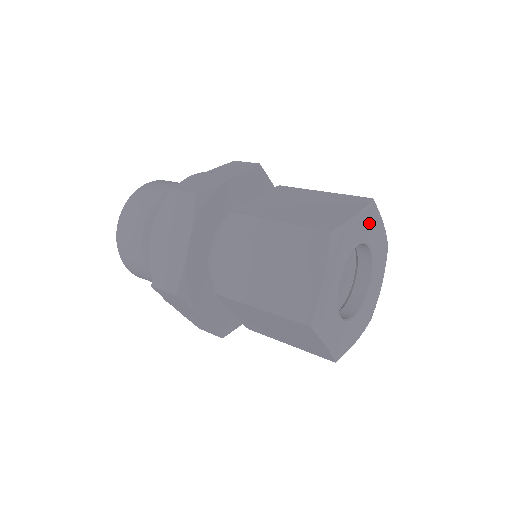
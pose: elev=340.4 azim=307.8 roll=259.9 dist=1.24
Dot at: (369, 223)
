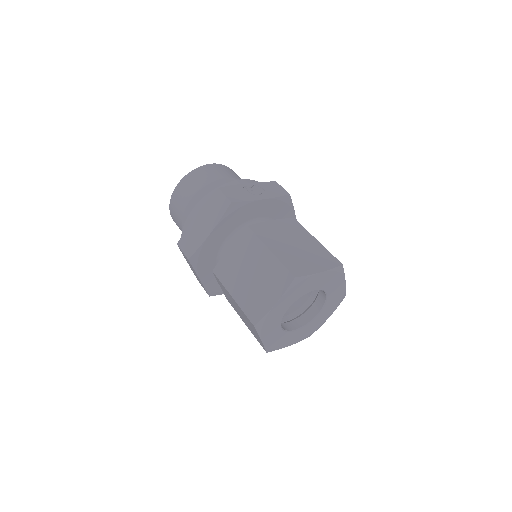
Dot at: (331, 279)
